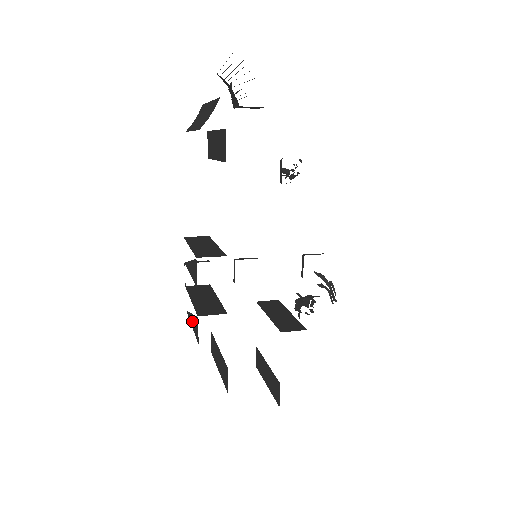
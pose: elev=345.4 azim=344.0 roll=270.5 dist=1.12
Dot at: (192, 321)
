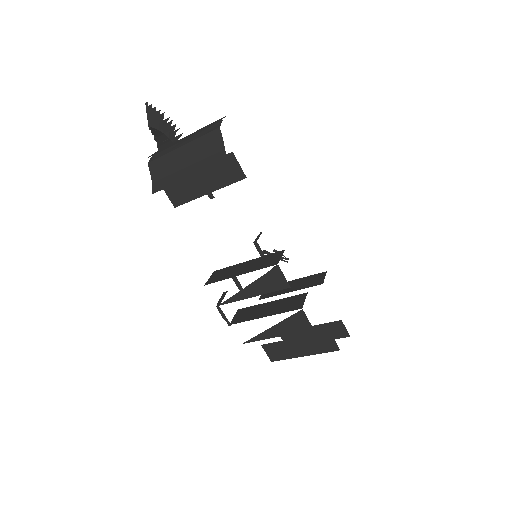
Dot at: (277, 331)
